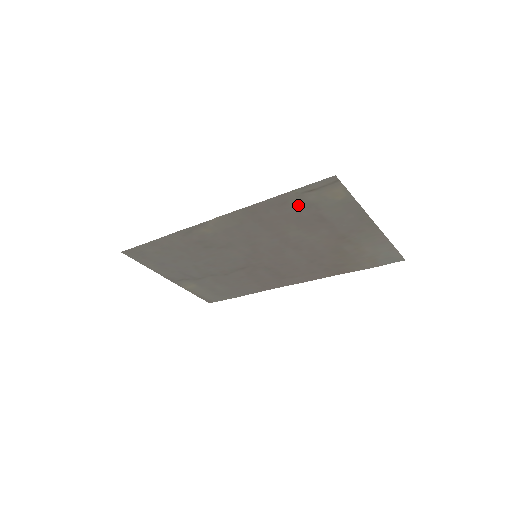
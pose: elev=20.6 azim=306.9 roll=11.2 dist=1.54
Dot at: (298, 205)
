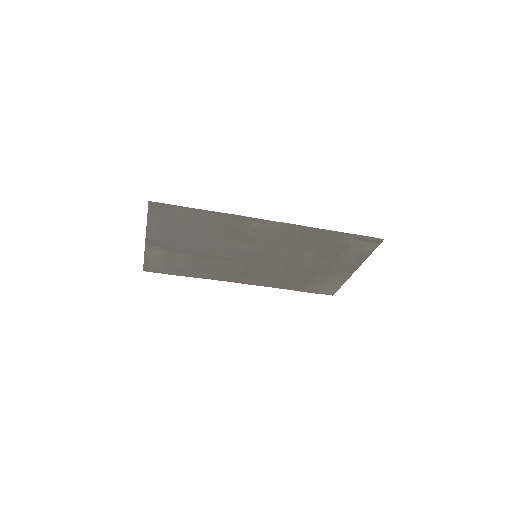
Dot at: (340, 242)
